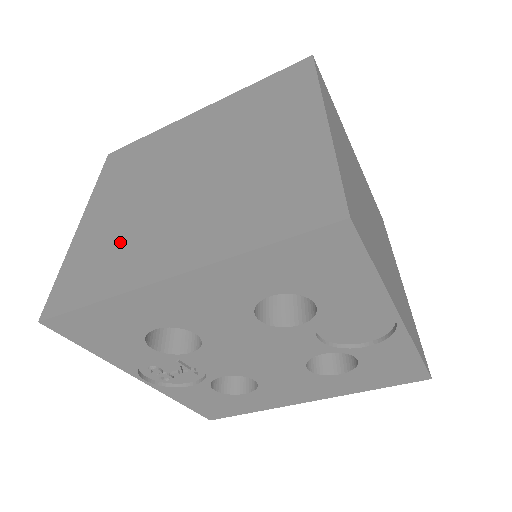
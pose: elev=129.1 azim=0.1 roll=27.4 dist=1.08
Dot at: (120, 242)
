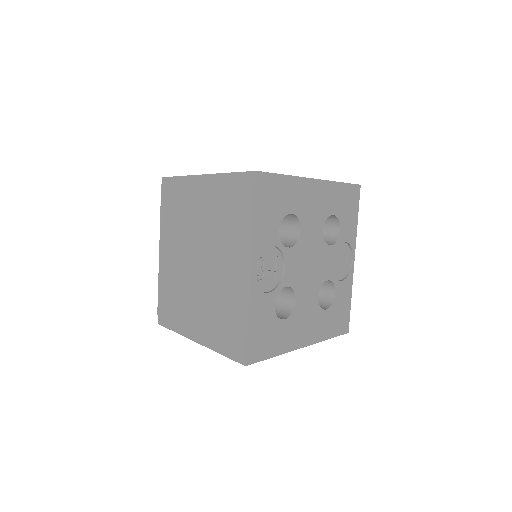
Dot at: occluded
